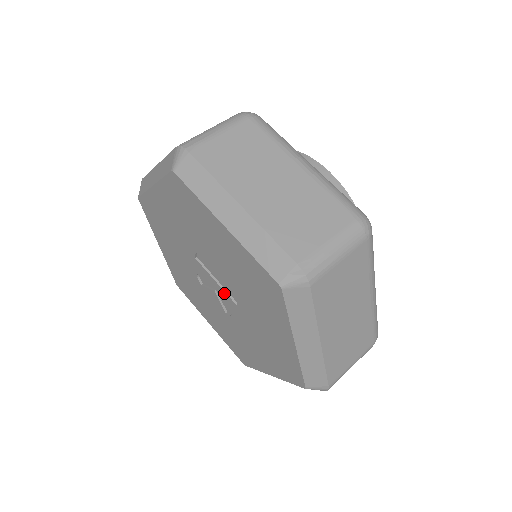
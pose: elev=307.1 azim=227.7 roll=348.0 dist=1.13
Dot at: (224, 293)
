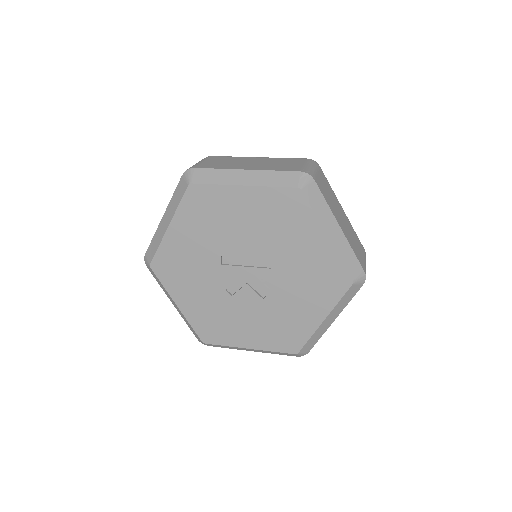
Dot at: (257, 270)
